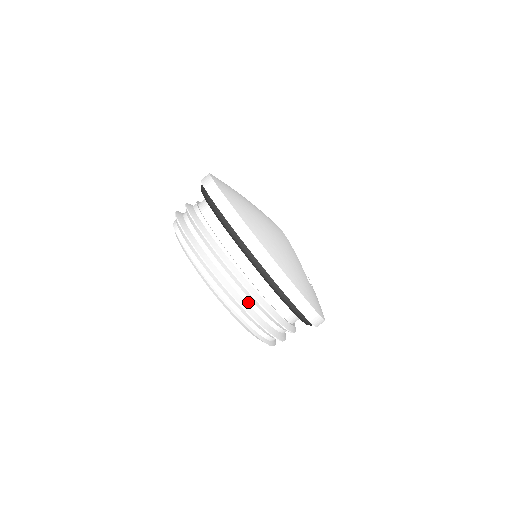
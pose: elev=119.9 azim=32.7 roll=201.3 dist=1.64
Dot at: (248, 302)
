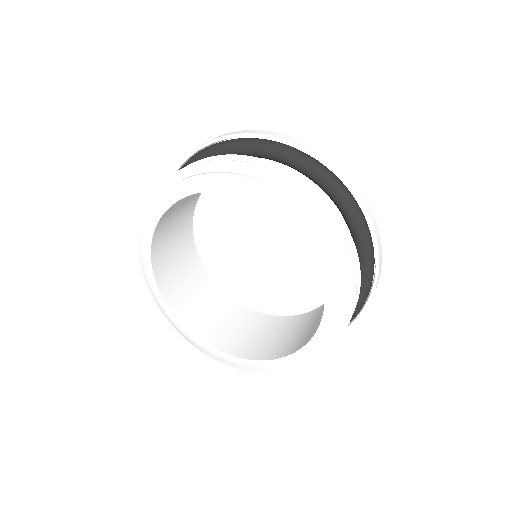
Dot at: occluded
